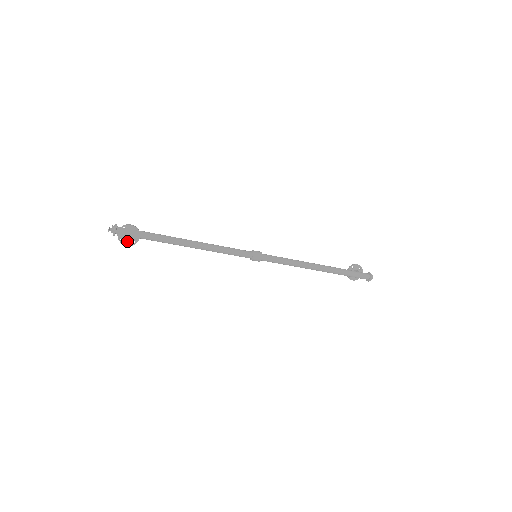
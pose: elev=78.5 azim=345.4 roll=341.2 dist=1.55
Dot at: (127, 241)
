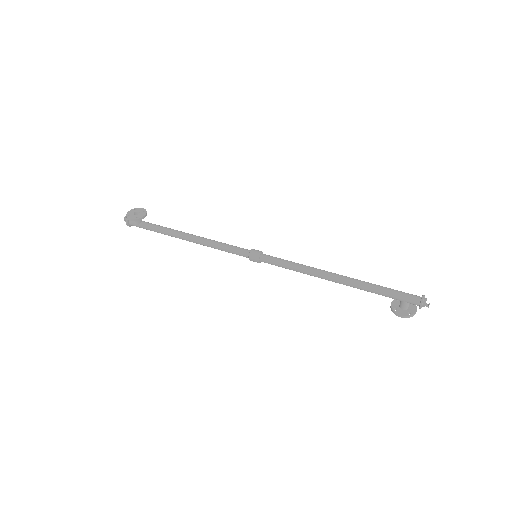
Dot at: (133, 217)
